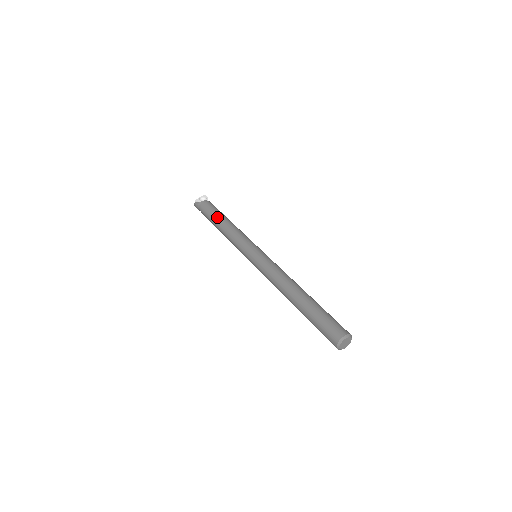
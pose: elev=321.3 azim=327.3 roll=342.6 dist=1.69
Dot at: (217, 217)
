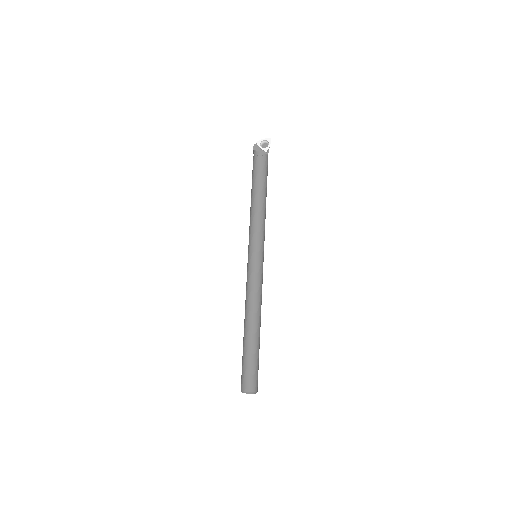
Dot at: (255, 186)
